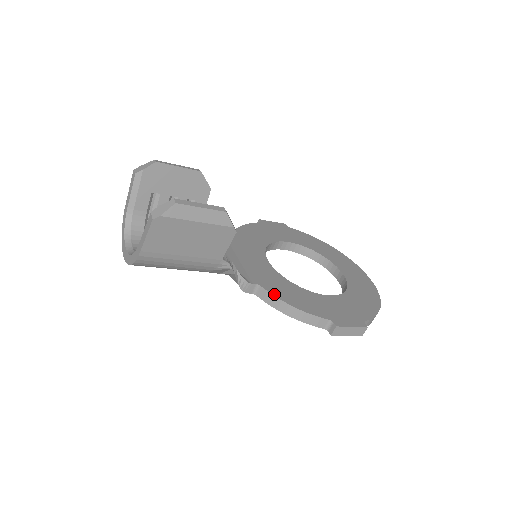
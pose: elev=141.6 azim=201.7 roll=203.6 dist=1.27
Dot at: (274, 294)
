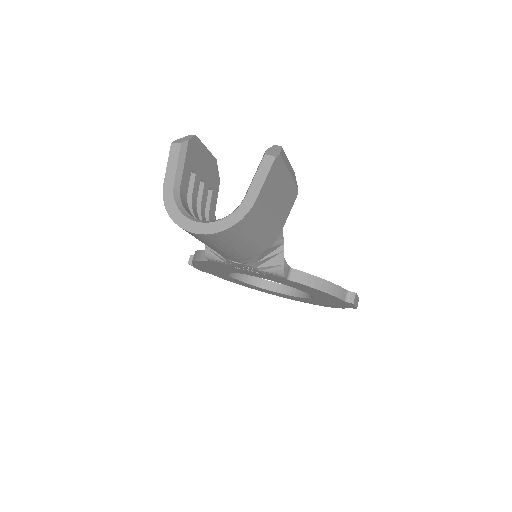
Dot at: (307, 273)
